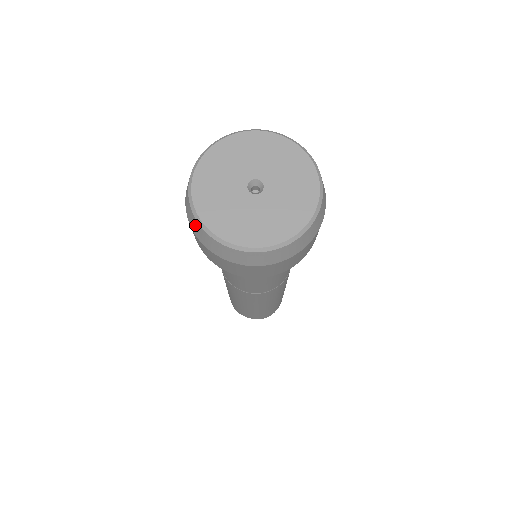
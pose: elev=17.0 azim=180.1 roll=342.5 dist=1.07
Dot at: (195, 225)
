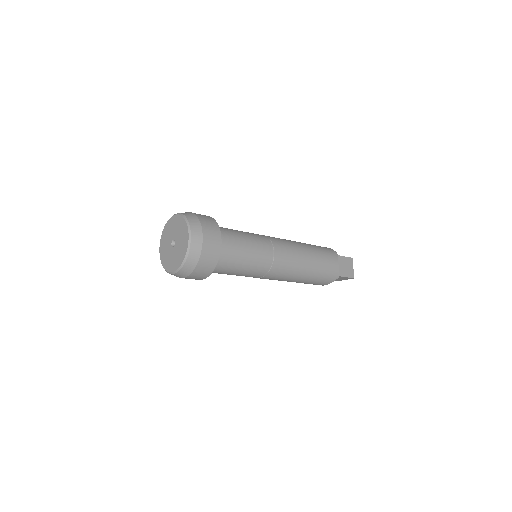
Dot at: occluded
